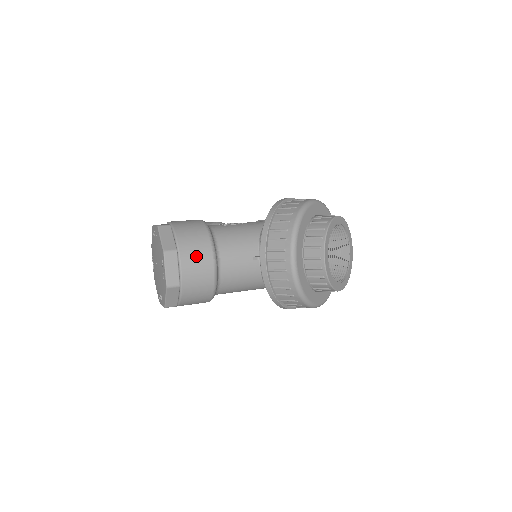
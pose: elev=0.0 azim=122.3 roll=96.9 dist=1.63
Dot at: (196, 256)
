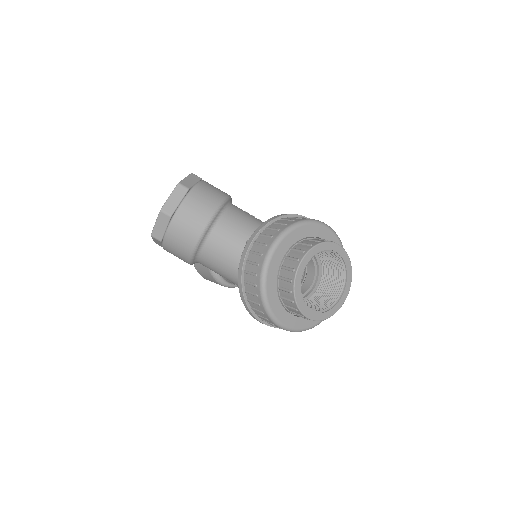
Dot at: (200, 203)
